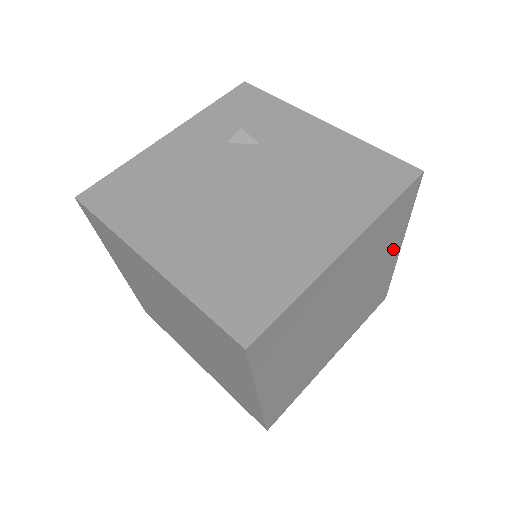
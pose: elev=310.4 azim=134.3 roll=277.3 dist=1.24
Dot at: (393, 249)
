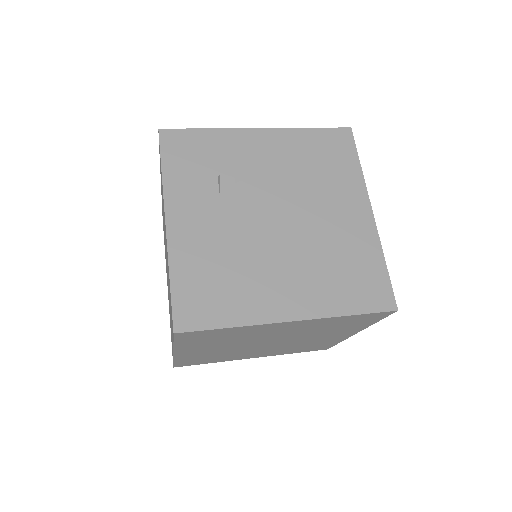
Dot at: occluded
